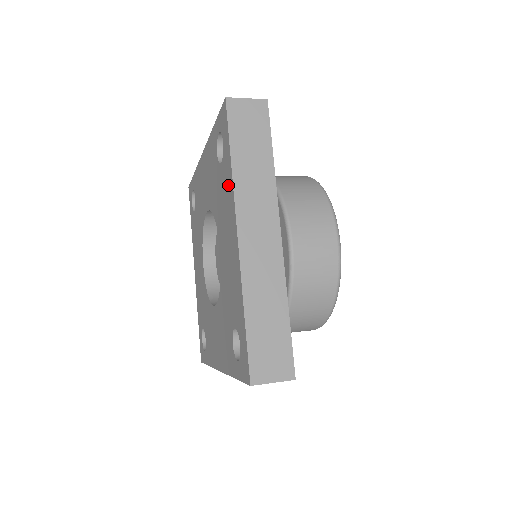
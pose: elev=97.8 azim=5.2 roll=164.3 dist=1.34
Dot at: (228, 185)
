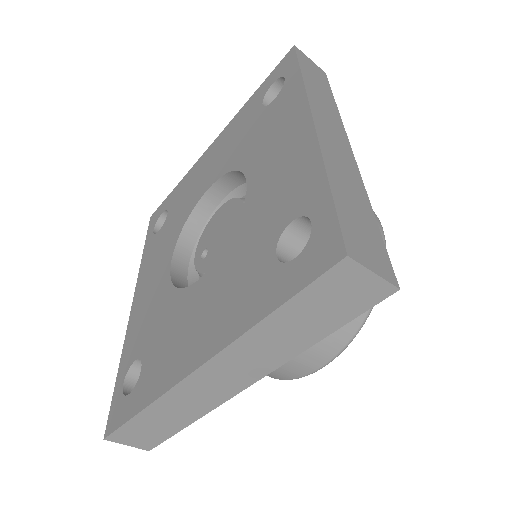
Dot at: (245, 308)
